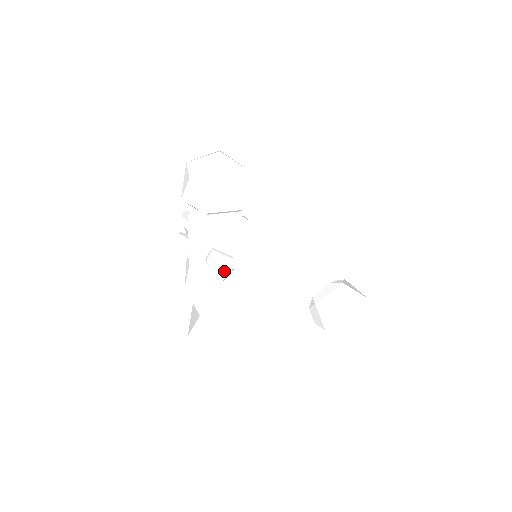
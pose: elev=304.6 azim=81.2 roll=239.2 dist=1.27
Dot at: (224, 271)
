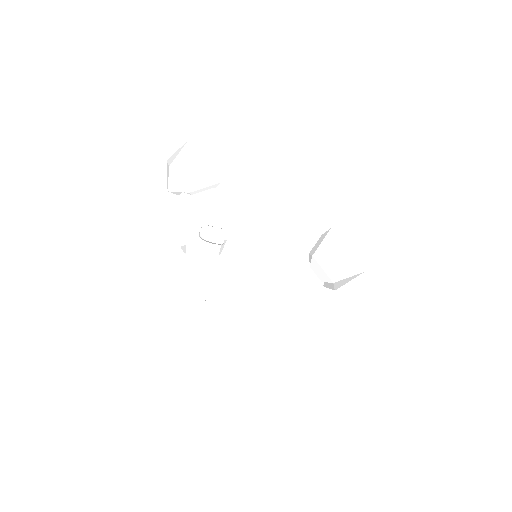
Dot at: (217, 240)
